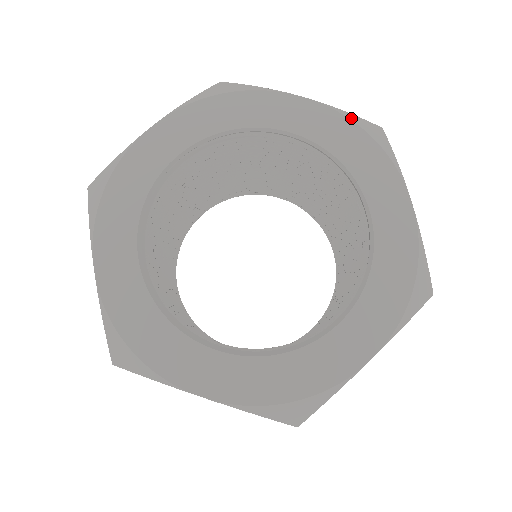
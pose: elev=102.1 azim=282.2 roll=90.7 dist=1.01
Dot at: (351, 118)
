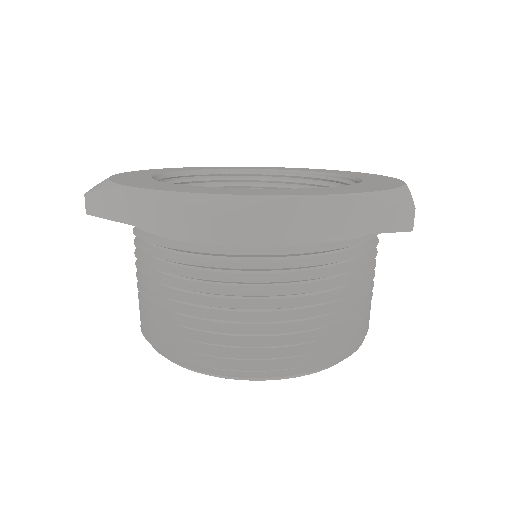
Dot at: occluded
